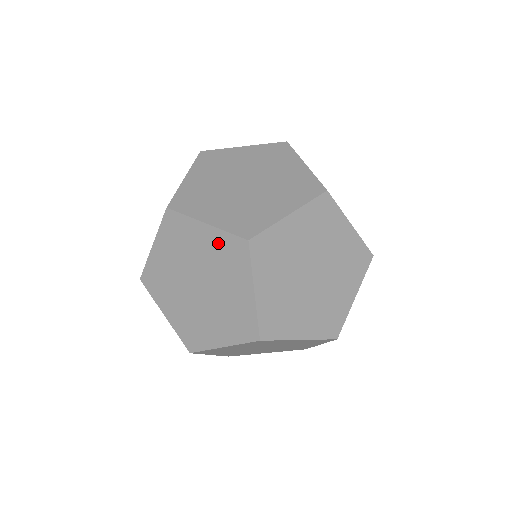
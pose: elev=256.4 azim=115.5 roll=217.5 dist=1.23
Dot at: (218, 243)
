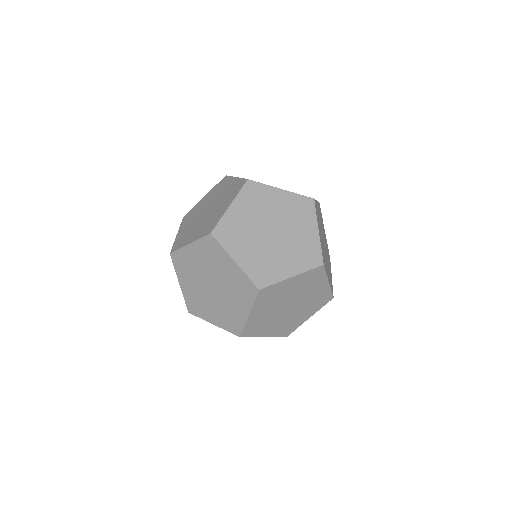
Dot at: occluded
